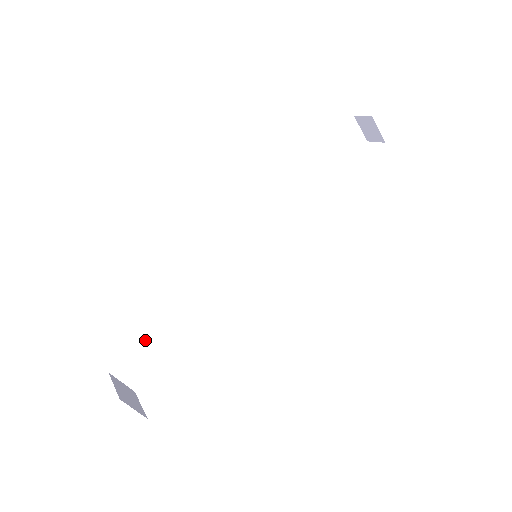
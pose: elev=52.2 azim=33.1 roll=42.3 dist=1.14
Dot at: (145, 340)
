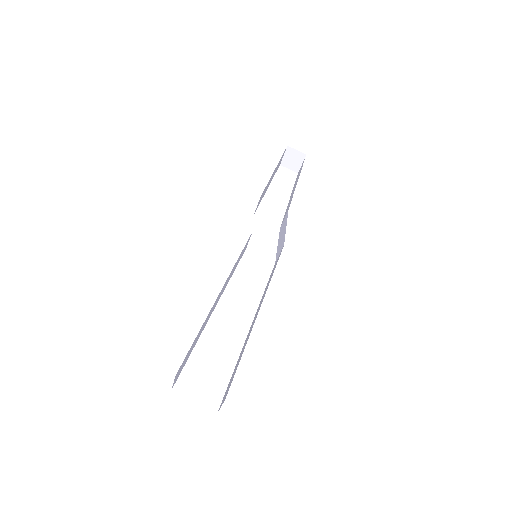
Dot at: (196, 337)
